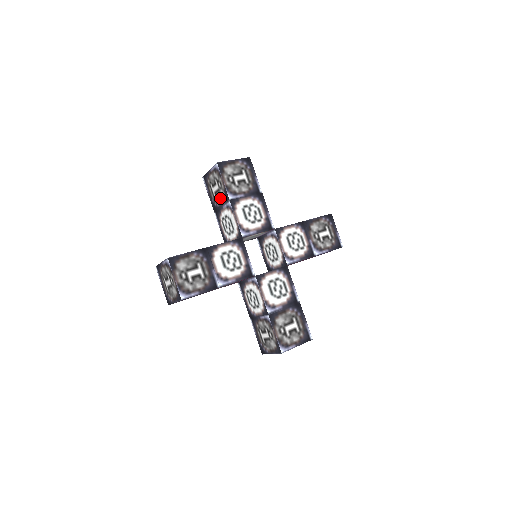
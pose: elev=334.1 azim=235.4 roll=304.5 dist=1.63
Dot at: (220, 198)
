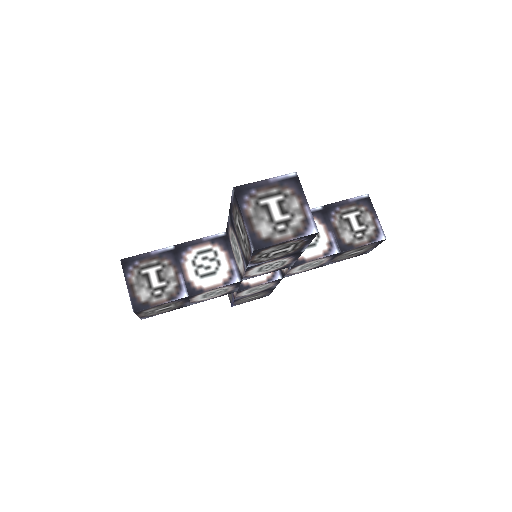
Dot at: (240, 240)
